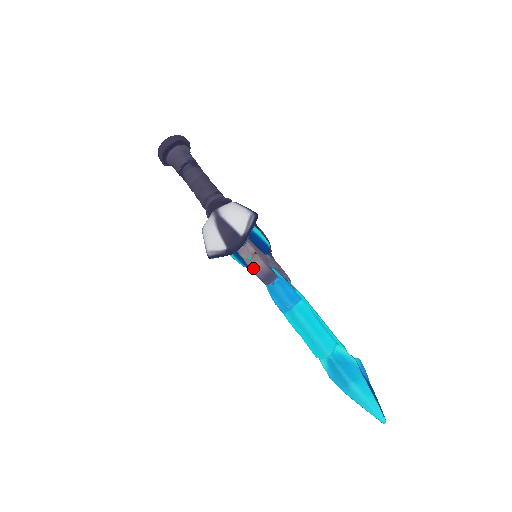
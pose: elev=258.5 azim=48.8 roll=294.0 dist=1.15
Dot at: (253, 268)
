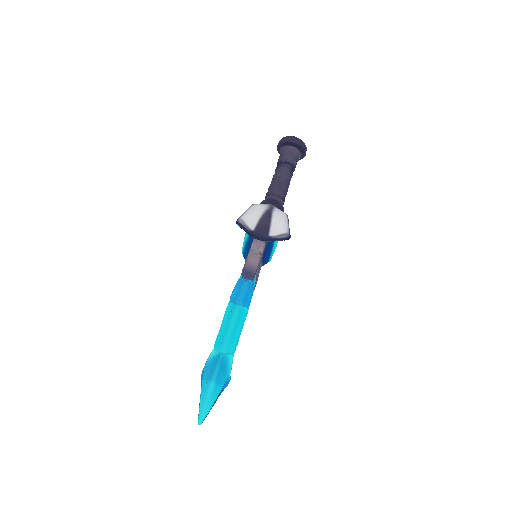
Dot at: (249, 259)
